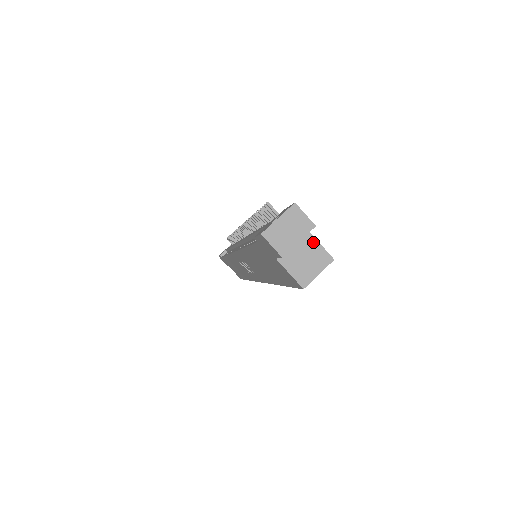
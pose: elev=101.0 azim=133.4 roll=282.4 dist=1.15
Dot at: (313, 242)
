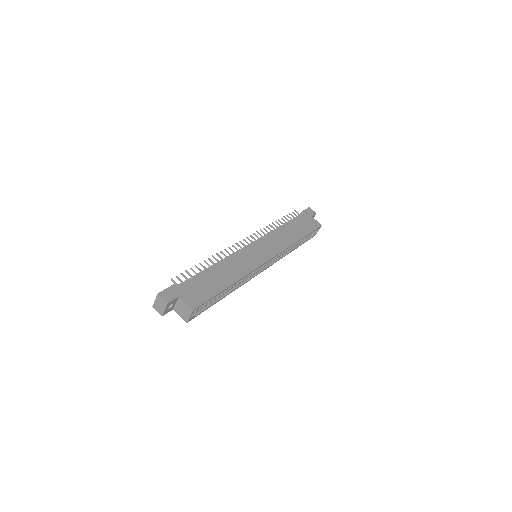
Dot at: (183, 302)
